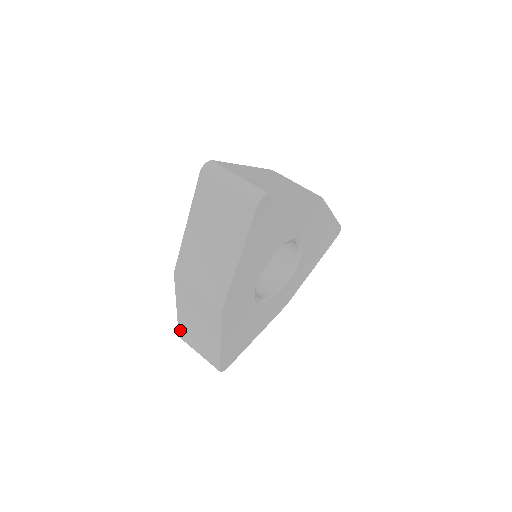
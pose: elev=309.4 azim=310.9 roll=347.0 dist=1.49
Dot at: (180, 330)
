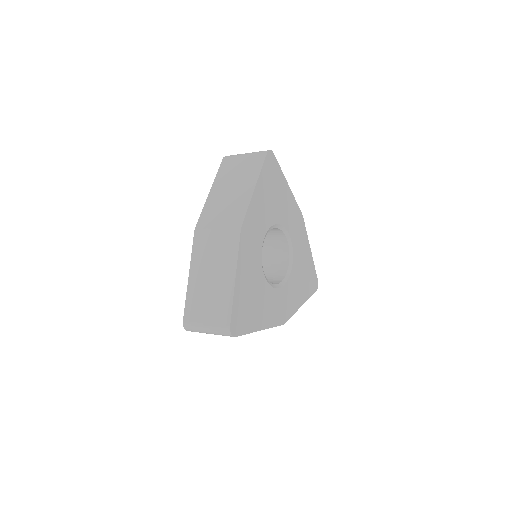
Dot at: (187, 309)
